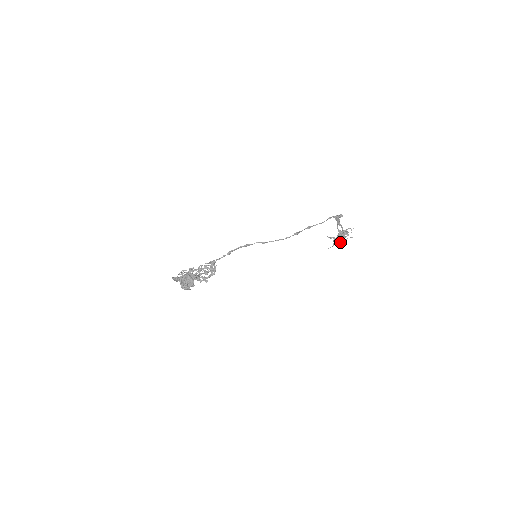
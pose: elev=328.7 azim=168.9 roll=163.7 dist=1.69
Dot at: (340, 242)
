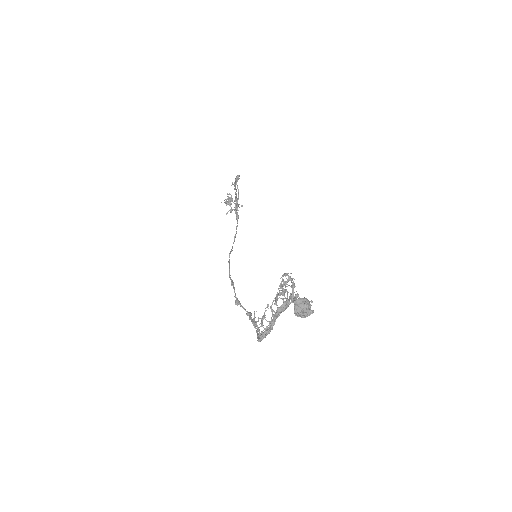
Dot at: occluded
